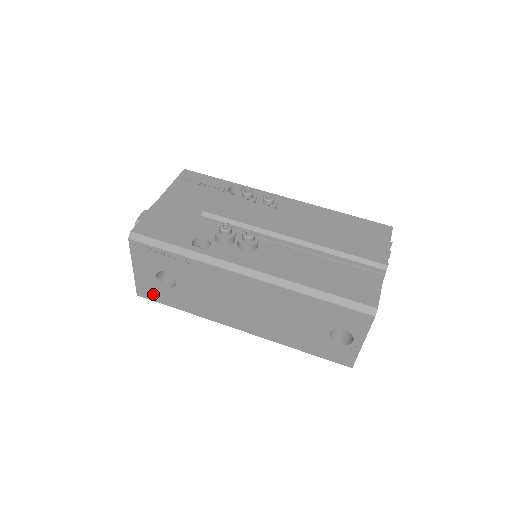
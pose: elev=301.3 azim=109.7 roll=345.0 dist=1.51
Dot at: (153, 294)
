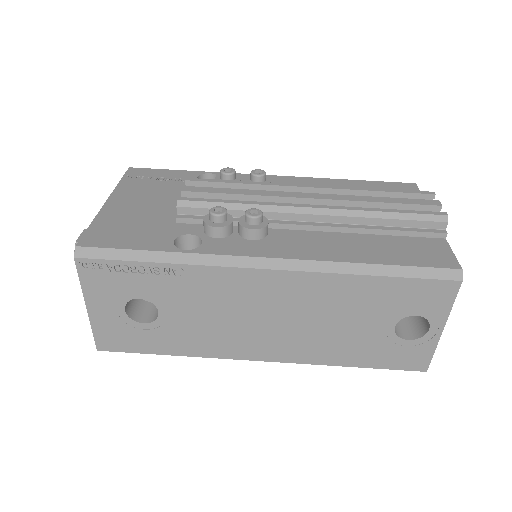
Dot at: (122, 341)
